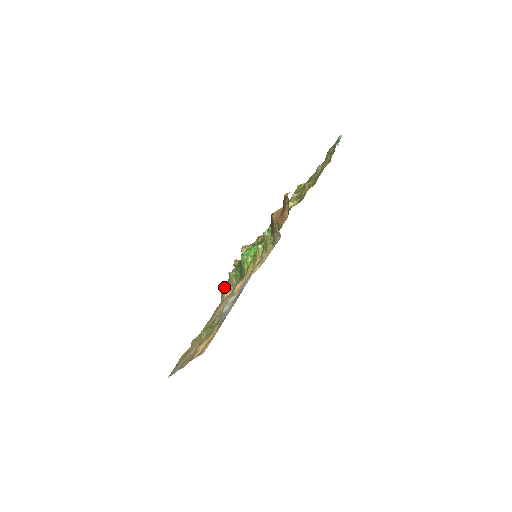
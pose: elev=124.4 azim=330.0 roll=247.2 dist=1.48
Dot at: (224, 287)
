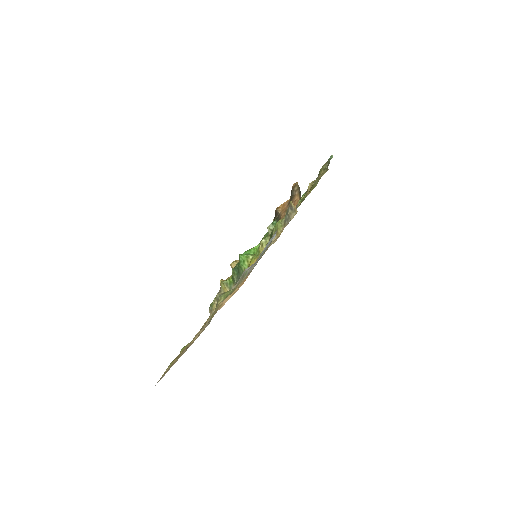
Dot at: (214, 299)
